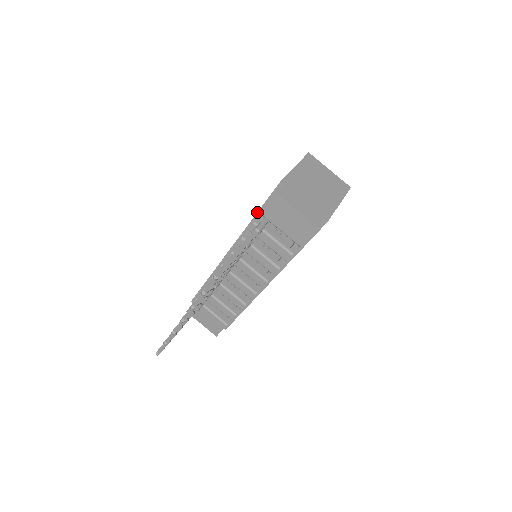
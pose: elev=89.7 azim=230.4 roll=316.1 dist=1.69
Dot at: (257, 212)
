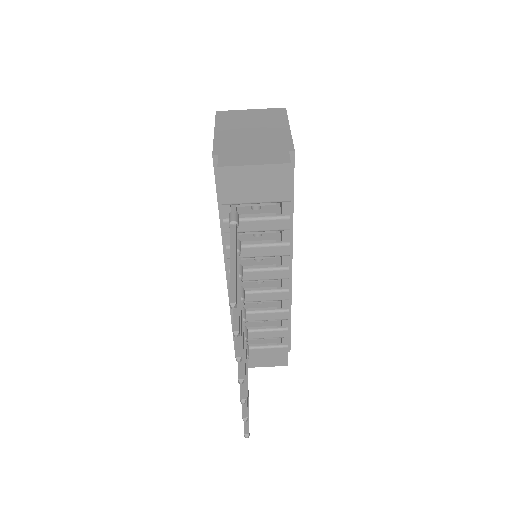
Dot at: (218, 209)
